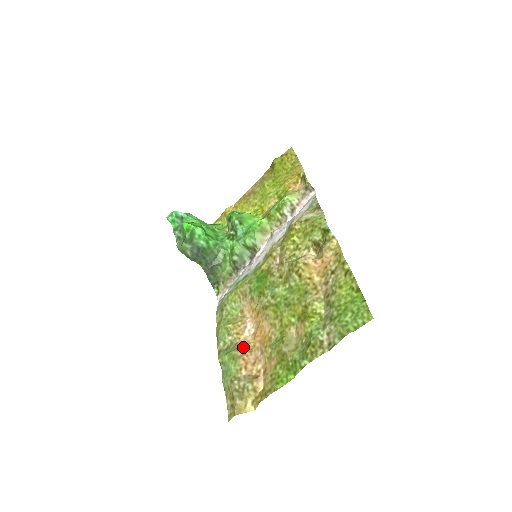
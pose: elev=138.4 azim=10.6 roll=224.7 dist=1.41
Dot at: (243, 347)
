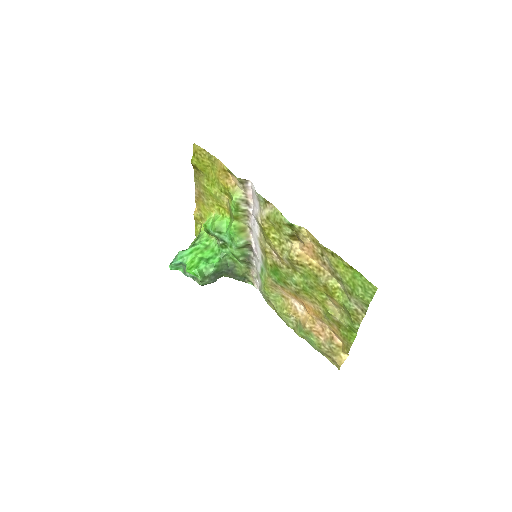
Dot at: (307, 323)
